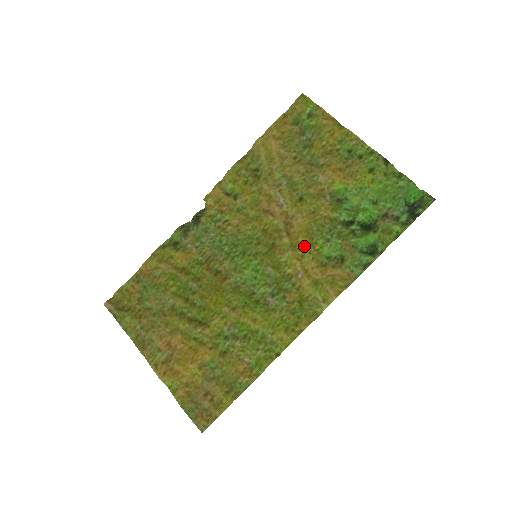
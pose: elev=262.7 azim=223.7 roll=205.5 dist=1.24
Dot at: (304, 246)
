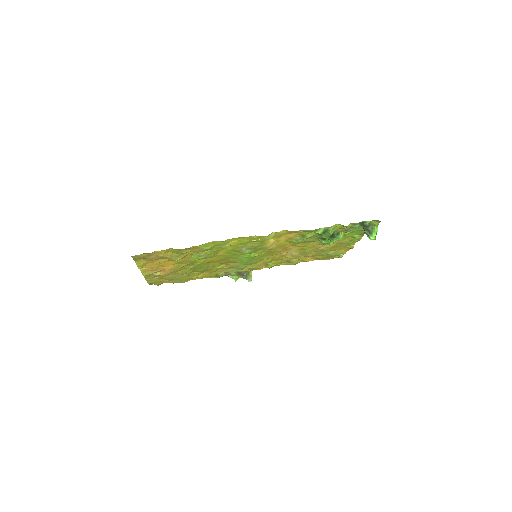
Dot at: occluded
